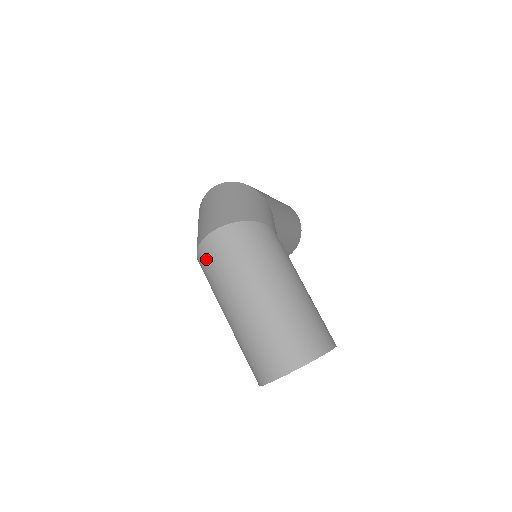
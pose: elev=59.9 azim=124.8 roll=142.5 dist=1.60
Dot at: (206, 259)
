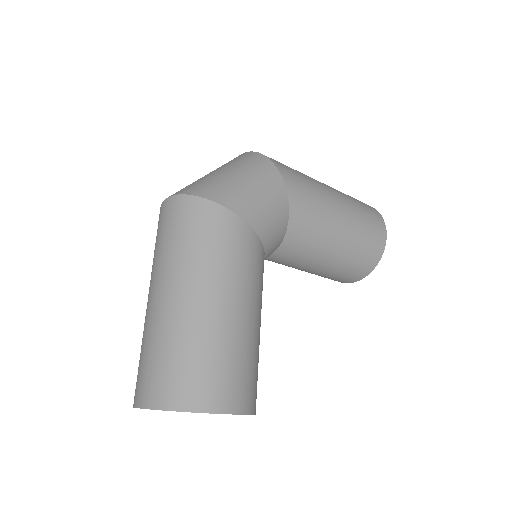
Dot at: occluded
